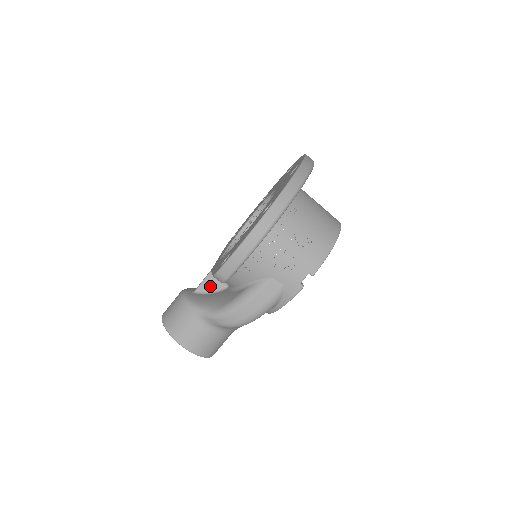
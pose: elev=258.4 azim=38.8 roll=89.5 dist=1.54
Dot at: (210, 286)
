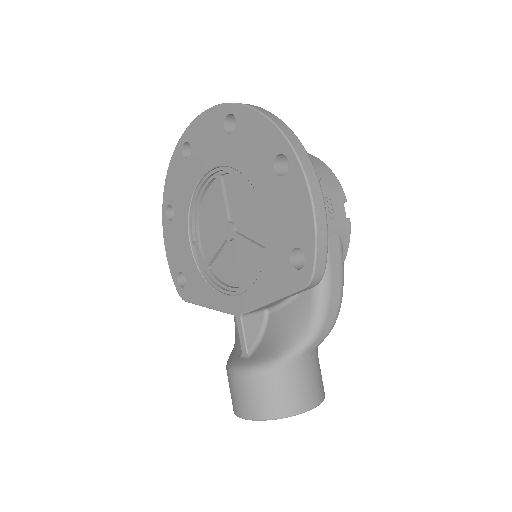
Dot at: (254, 331)
